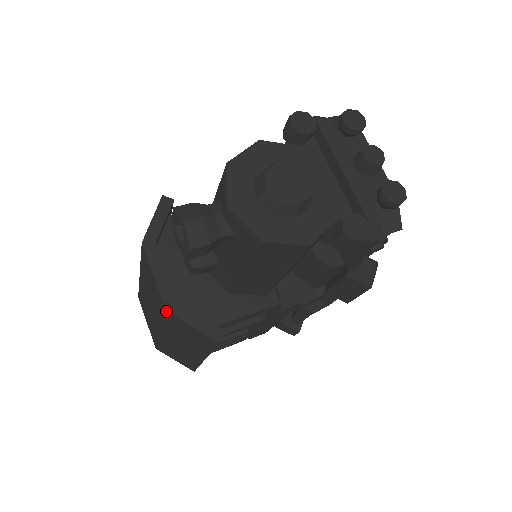
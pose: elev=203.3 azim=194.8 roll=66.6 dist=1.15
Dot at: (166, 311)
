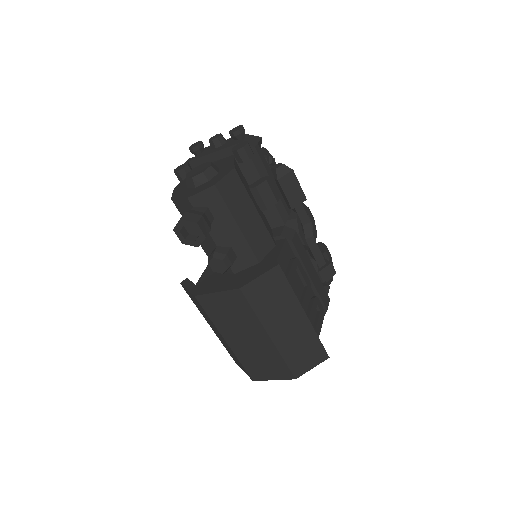
Dot at: (240, 289)
